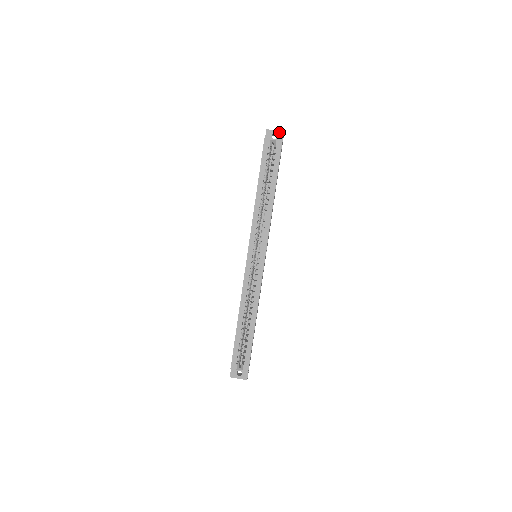
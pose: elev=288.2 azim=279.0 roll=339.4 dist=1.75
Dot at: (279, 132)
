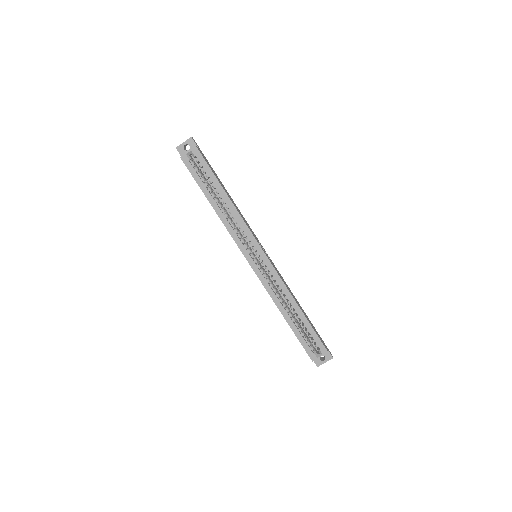
Dot at: (187, 141)
